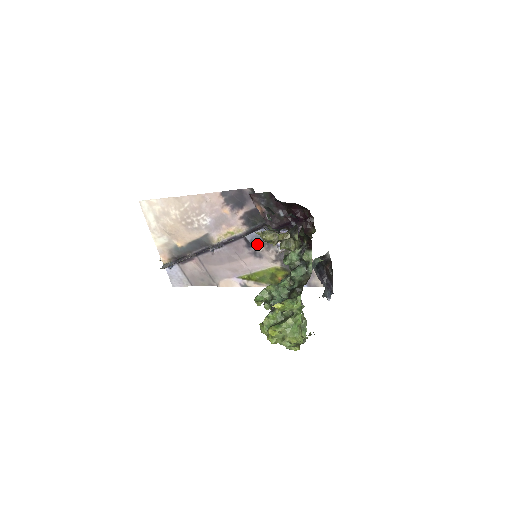
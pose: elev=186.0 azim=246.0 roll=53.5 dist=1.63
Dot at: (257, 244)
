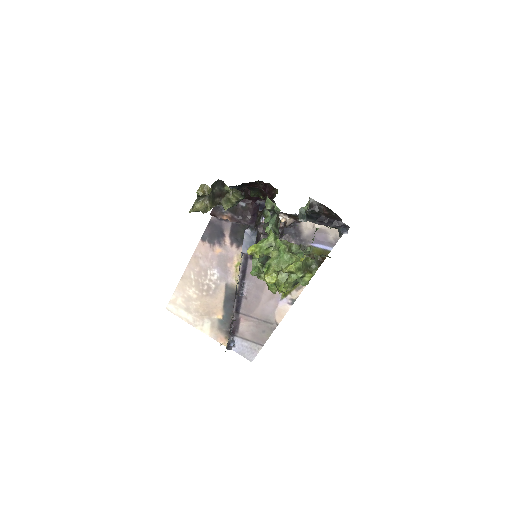
Dot at: occluded
